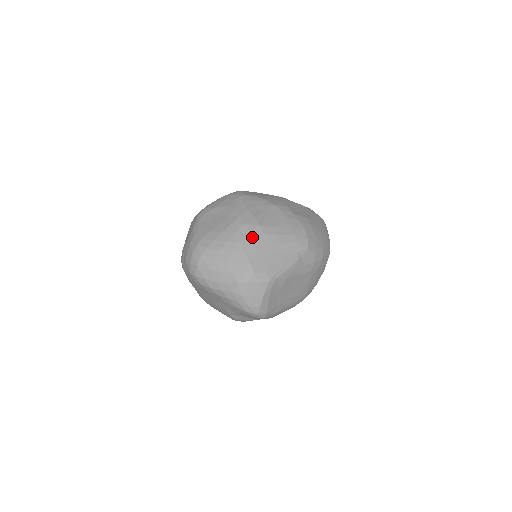
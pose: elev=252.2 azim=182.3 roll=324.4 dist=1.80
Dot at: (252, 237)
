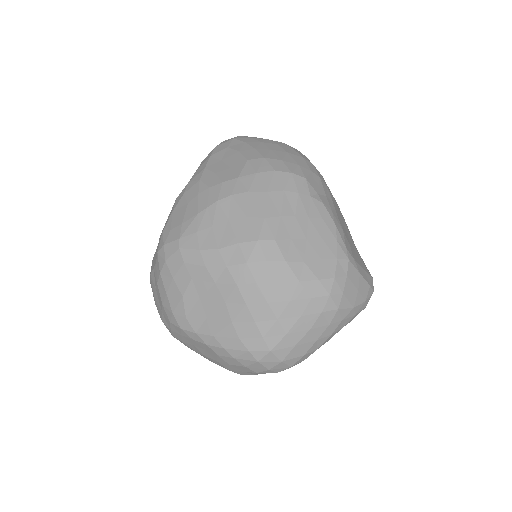
Dot at: (276, 261)
